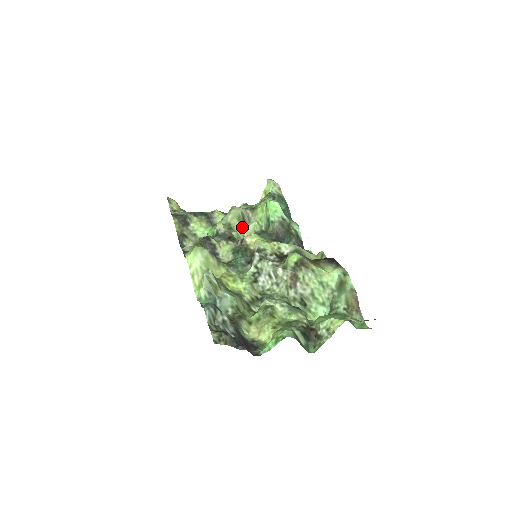
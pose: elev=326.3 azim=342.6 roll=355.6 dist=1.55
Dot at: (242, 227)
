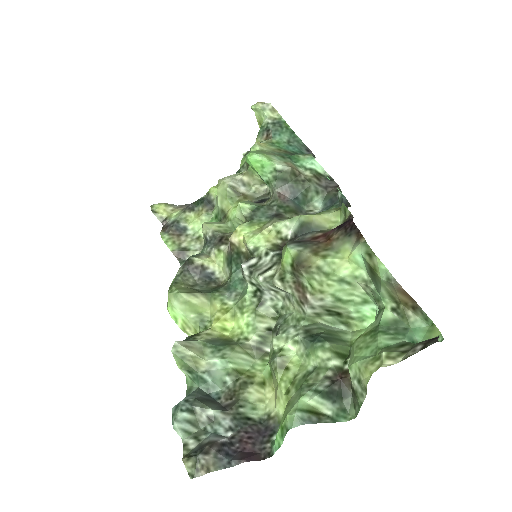
Dot at: occluded
